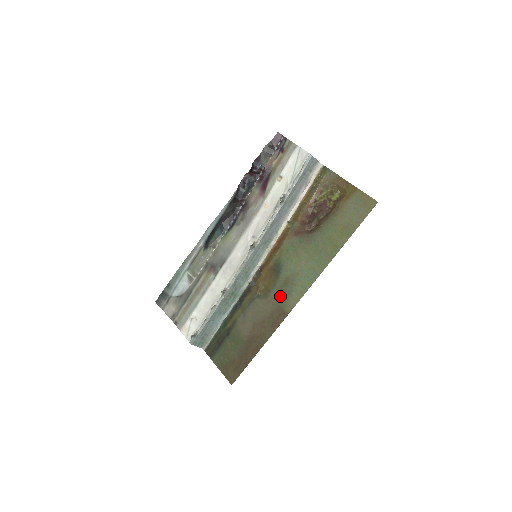
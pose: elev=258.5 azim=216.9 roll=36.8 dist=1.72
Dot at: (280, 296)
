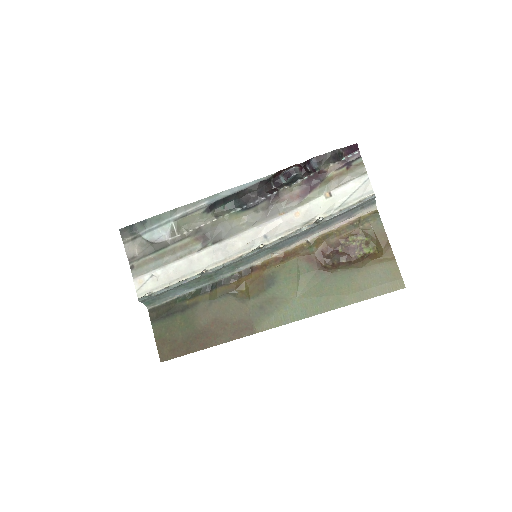
Dot at: (257, 310)
